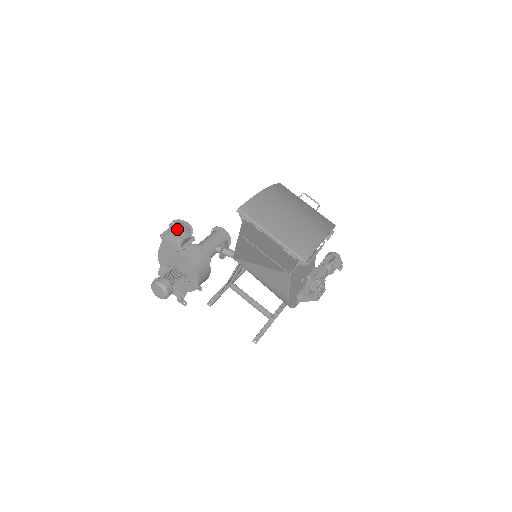
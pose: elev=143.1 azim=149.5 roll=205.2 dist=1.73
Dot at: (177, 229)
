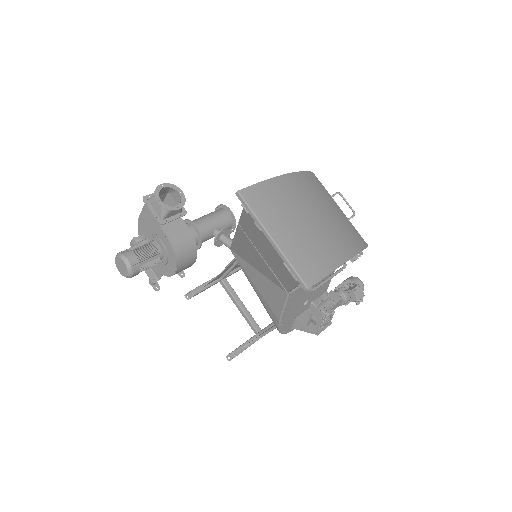
Dot at: (168, 195)
